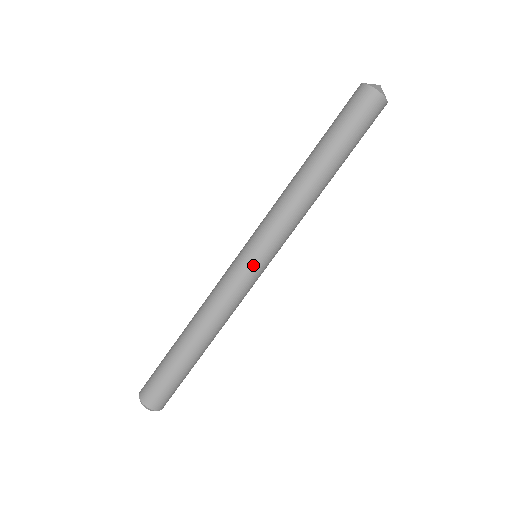
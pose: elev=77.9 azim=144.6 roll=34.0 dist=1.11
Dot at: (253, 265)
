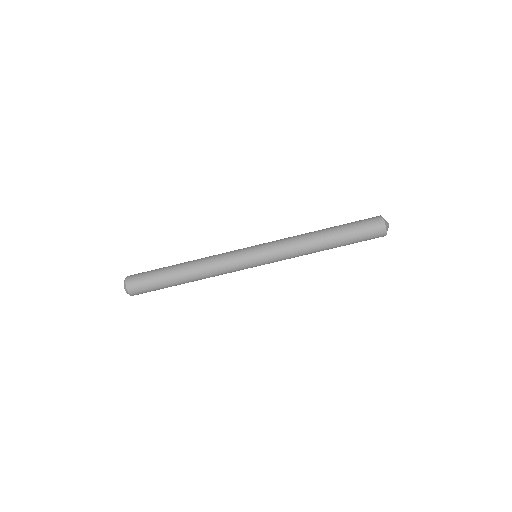
Dot at: (253, 265)
